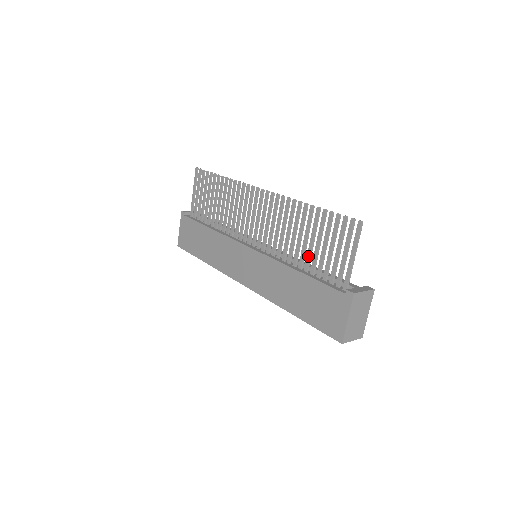
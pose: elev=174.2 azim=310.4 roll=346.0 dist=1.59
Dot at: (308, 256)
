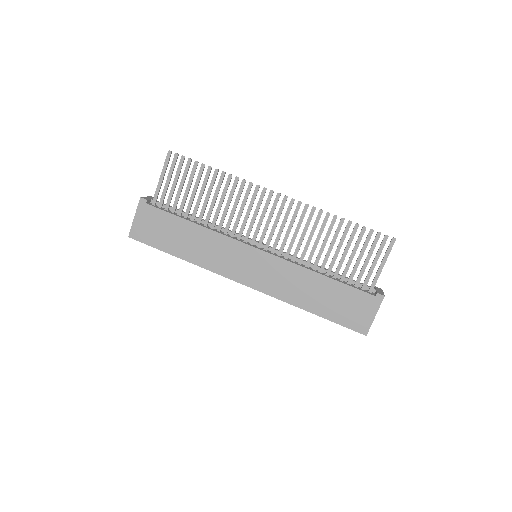
Dot at: (333, 262)
